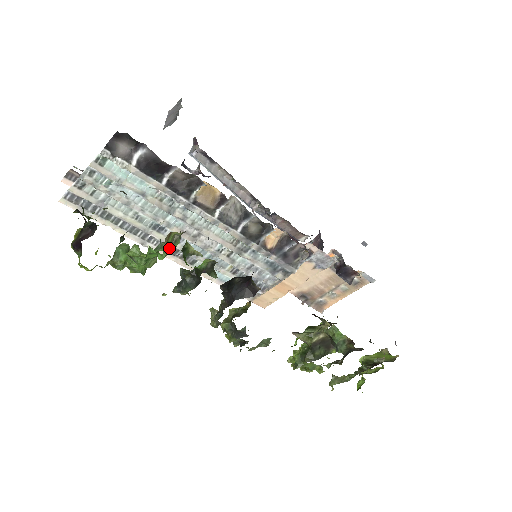
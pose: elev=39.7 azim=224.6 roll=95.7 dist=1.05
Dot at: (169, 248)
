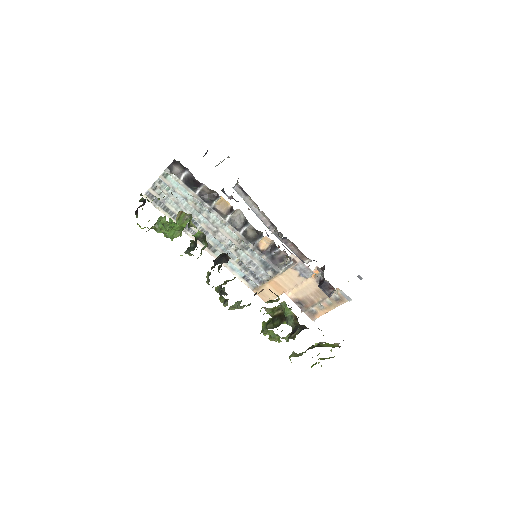
Dot at: (181, 222)
